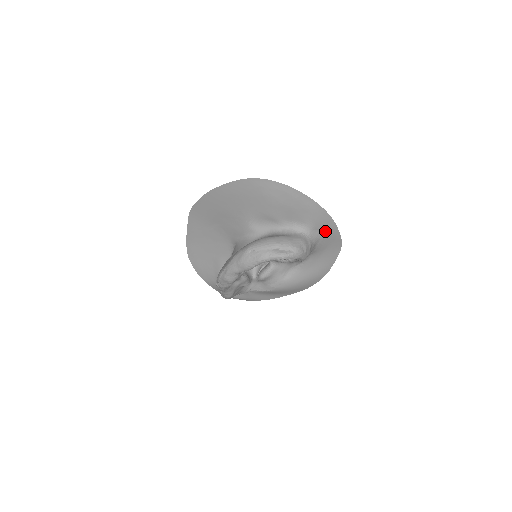
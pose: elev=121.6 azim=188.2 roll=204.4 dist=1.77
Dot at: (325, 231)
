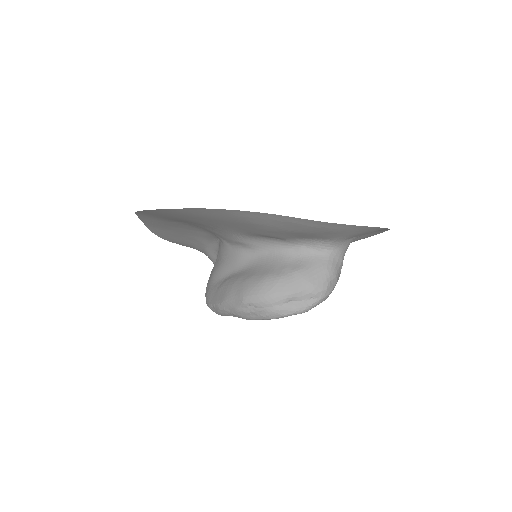
Dot at: occluded
